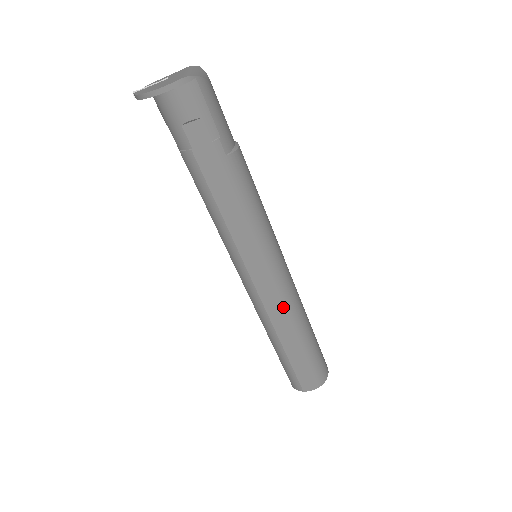
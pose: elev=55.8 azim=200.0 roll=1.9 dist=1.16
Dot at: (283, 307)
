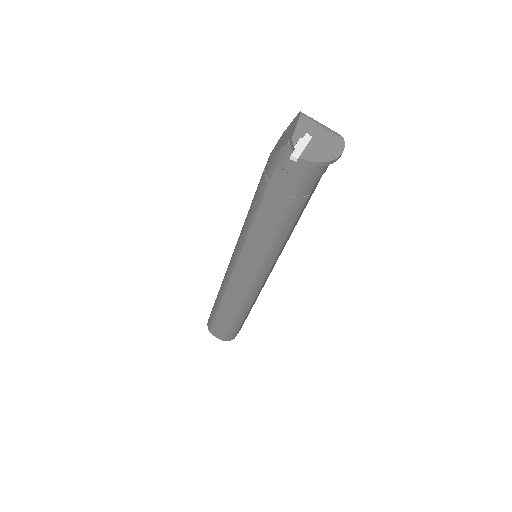
Dot at: occluded
